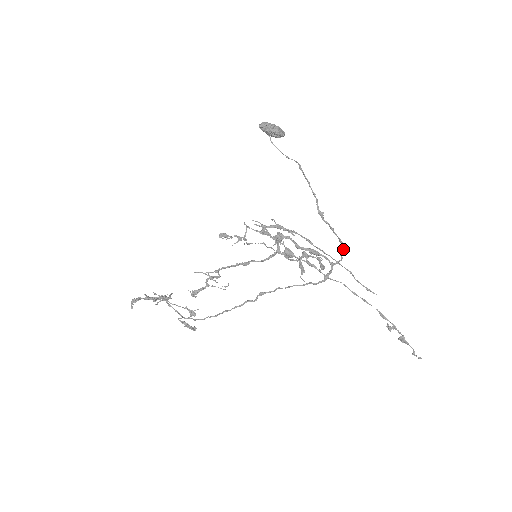
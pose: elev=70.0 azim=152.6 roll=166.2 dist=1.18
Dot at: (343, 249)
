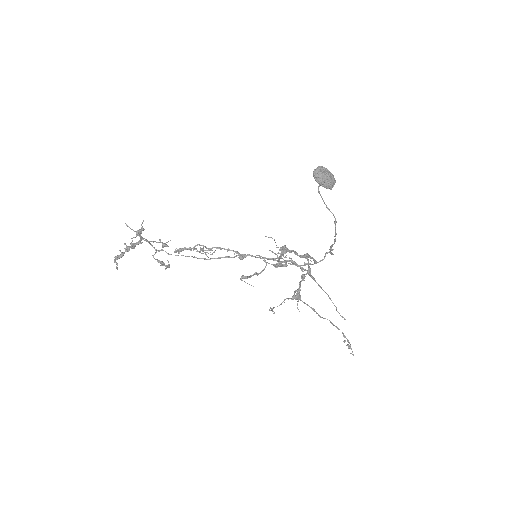
Dot at: occluded
